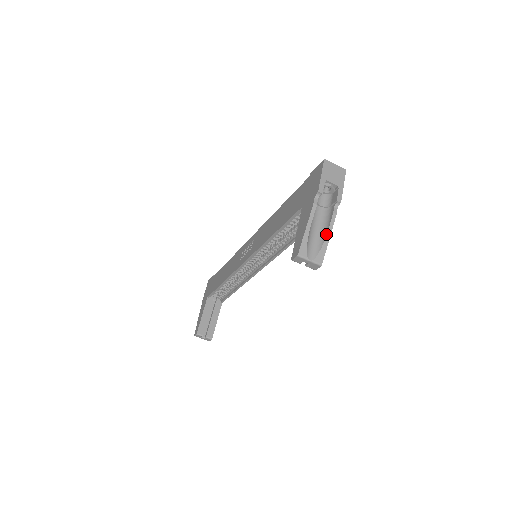
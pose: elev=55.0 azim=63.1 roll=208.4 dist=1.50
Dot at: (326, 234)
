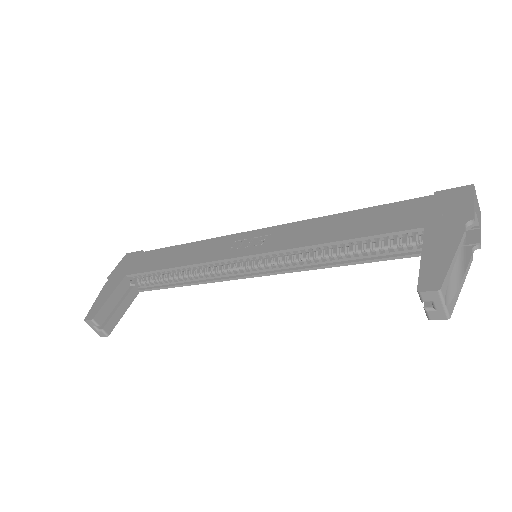
Dot at: (461, 279)
